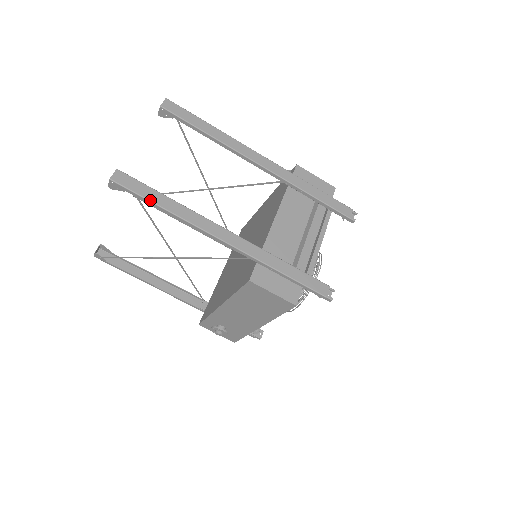
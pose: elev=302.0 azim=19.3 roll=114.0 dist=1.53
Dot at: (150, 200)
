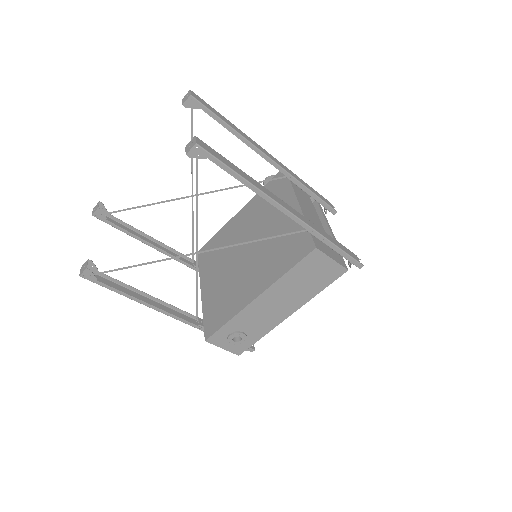
Dot at: (231, 168)
